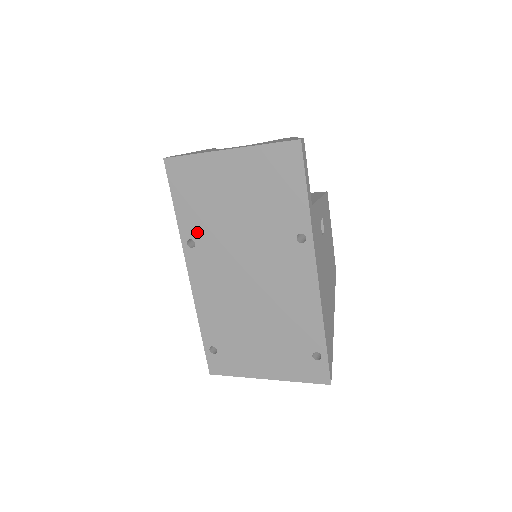
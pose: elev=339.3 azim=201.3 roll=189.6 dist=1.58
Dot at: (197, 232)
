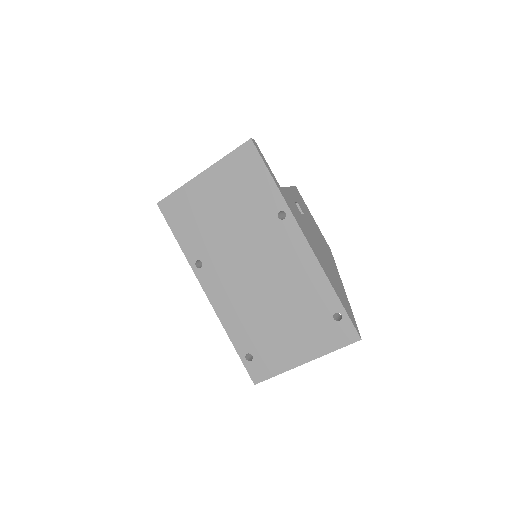
Dot at: (200, 252)
